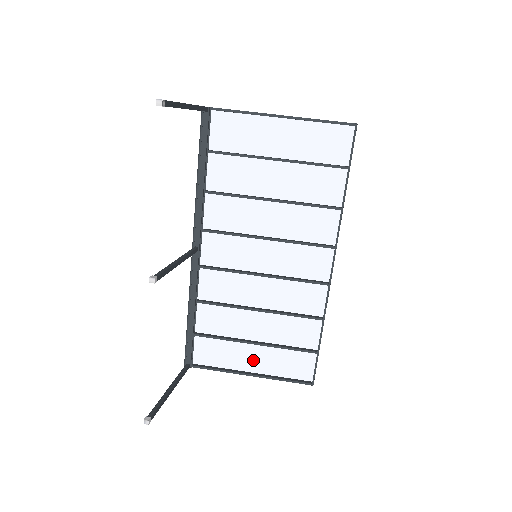
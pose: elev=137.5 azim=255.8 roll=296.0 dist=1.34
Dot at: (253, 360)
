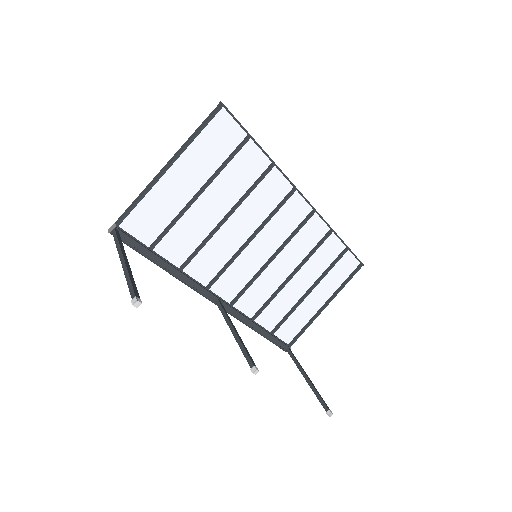
Dot at: (317, 299)
